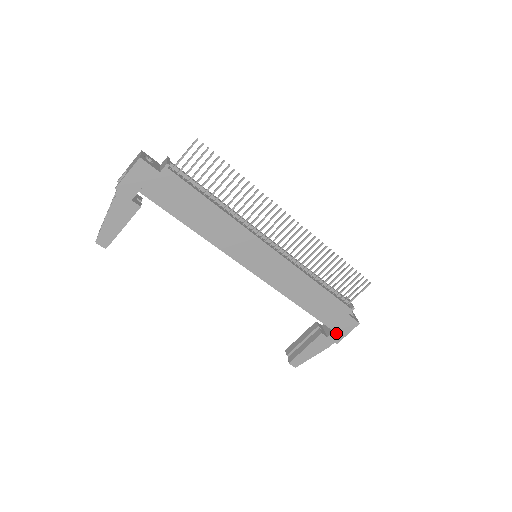
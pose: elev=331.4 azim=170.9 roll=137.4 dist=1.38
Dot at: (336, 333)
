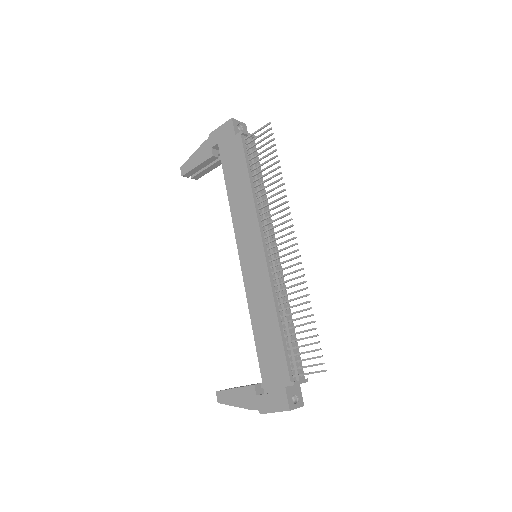
Dot at: (265, 399)
